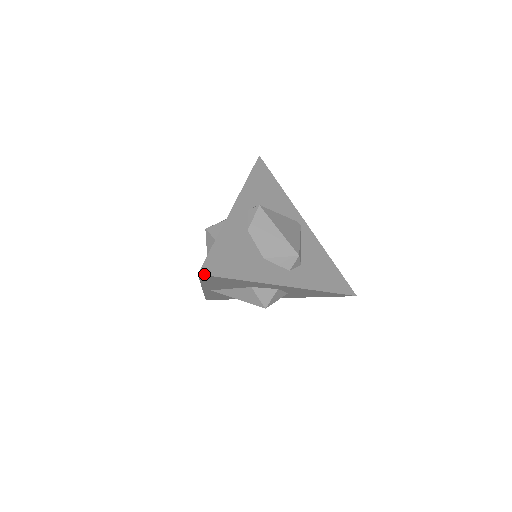
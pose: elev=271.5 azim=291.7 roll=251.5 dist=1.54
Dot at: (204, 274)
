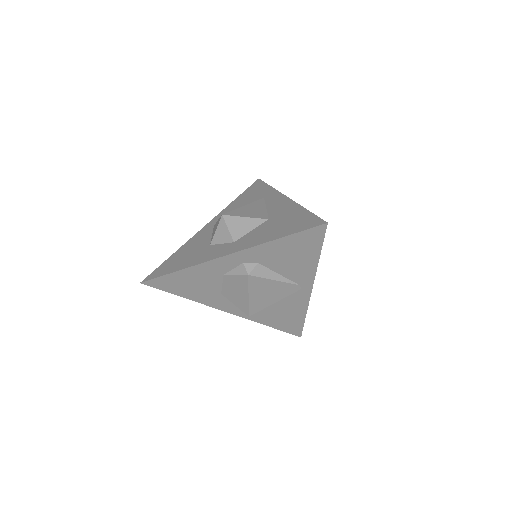
Dot at: (146, 284)
